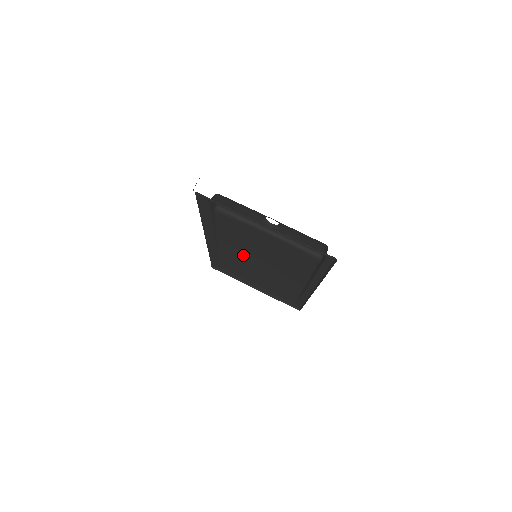
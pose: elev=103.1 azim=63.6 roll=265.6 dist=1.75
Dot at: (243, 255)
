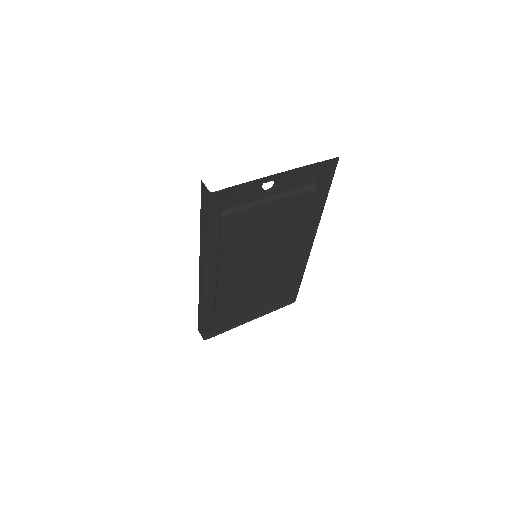
Dot at: (241, 272)
